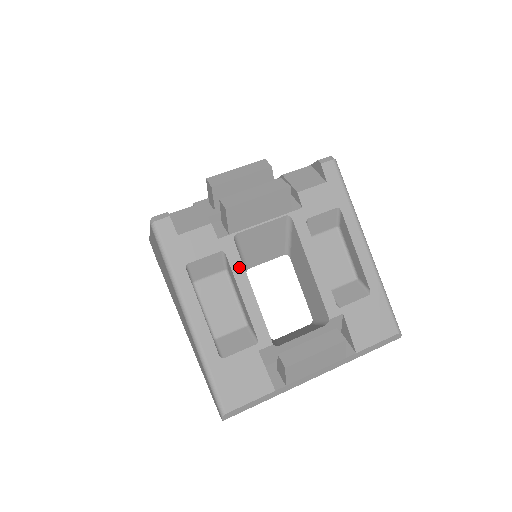
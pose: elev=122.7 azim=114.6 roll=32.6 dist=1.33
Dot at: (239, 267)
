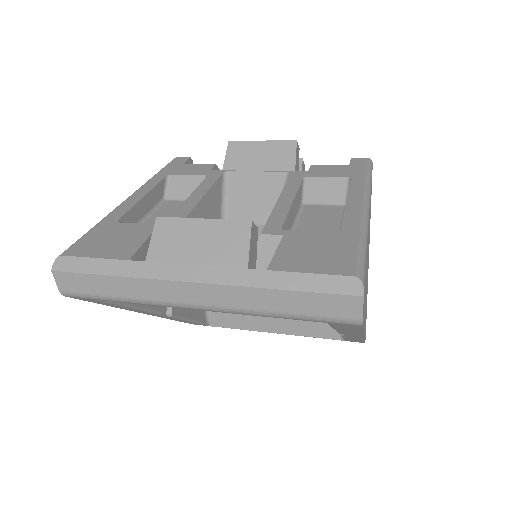
Dot at: (208, 184)
